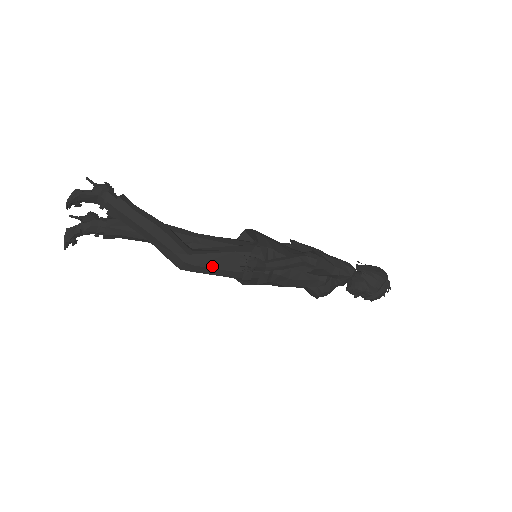
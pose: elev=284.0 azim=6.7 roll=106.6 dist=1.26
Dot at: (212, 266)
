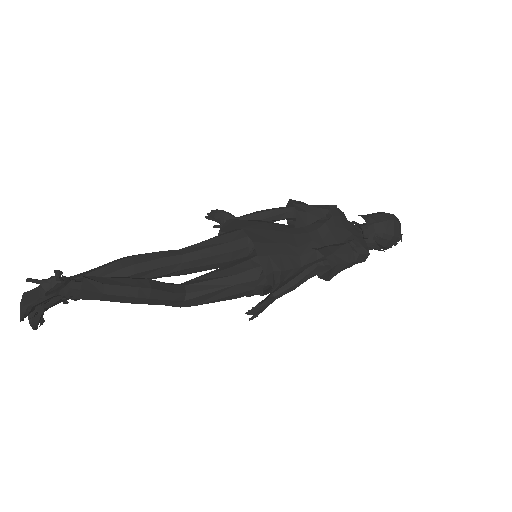
Dot at: (213, 302)
